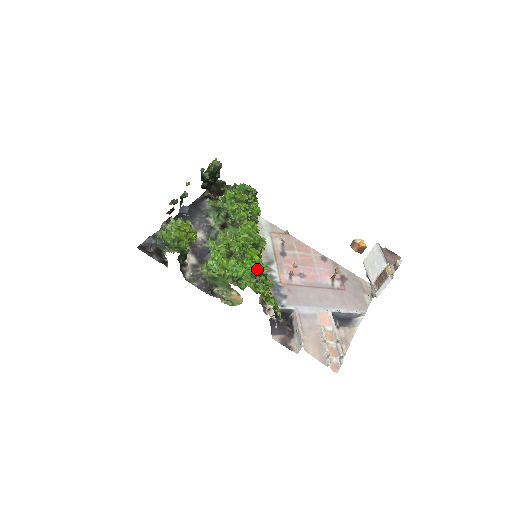
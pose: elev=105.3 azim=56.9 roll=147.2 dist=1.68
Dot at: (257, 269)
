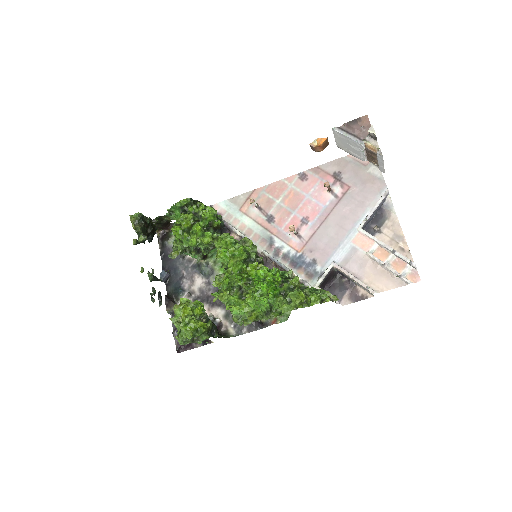
Dot at: (272, 283)
